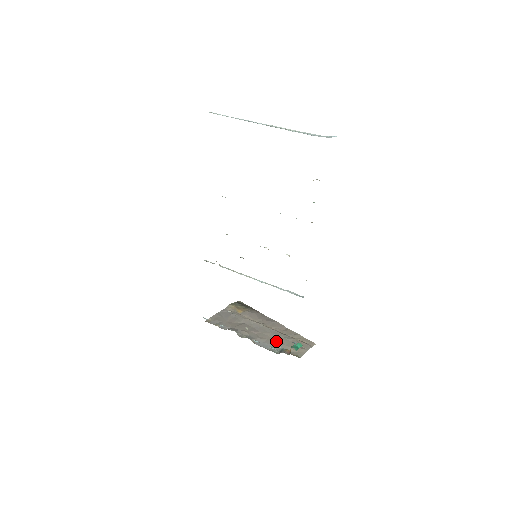
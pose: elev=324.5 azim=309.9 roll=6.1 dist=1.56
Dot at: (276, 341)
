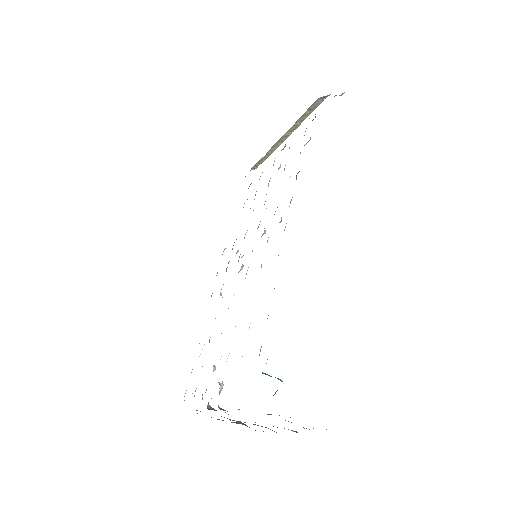
Dot at: occluded
